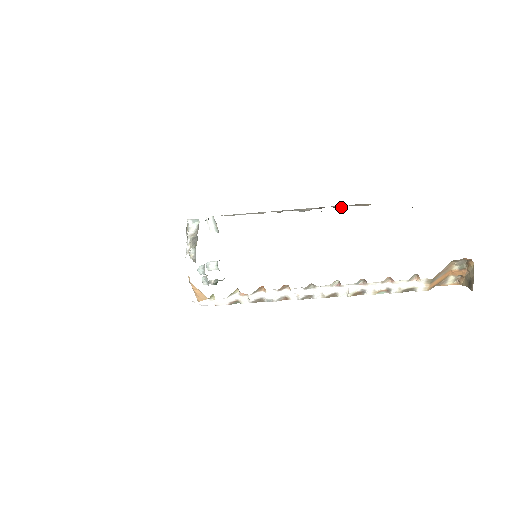
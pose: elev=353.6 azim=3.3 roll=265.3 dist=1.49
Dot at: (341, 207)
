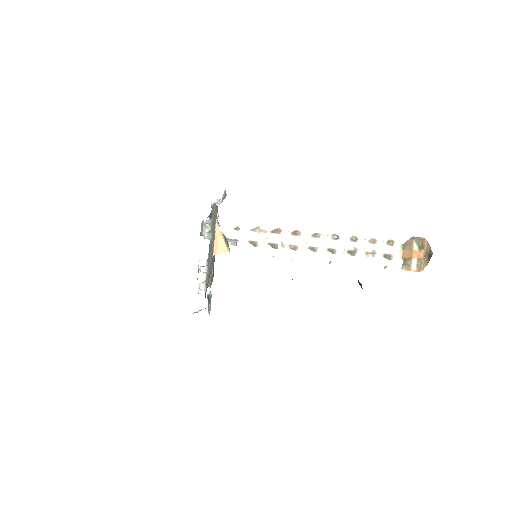
Dot at: occluded
